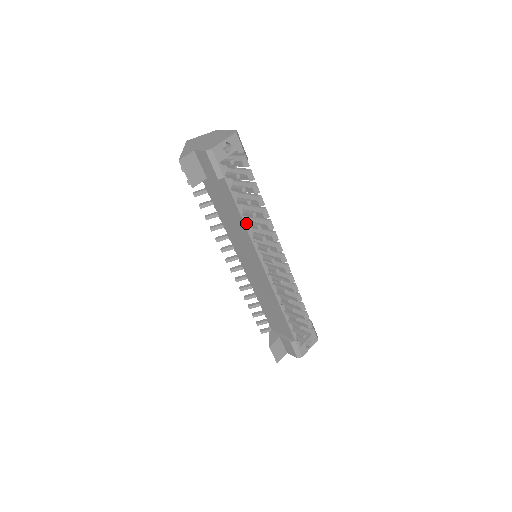
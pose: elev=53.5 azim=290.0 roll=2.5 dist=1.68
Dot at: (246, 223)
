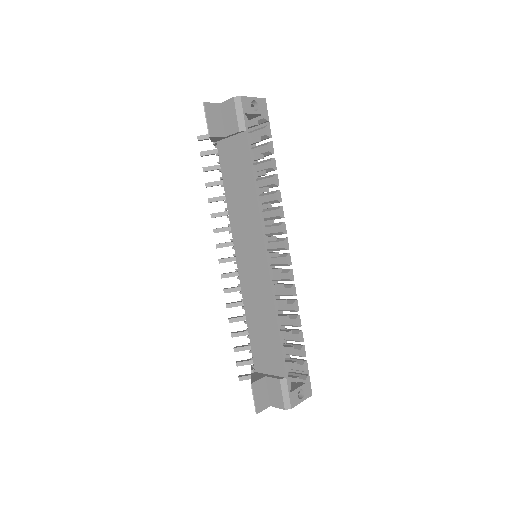
Dot at: (258, 192)
